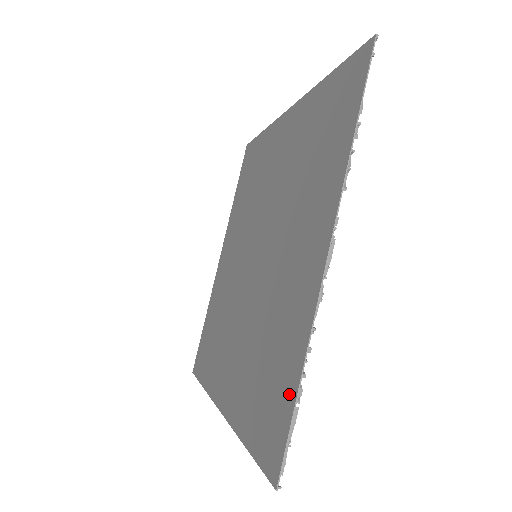
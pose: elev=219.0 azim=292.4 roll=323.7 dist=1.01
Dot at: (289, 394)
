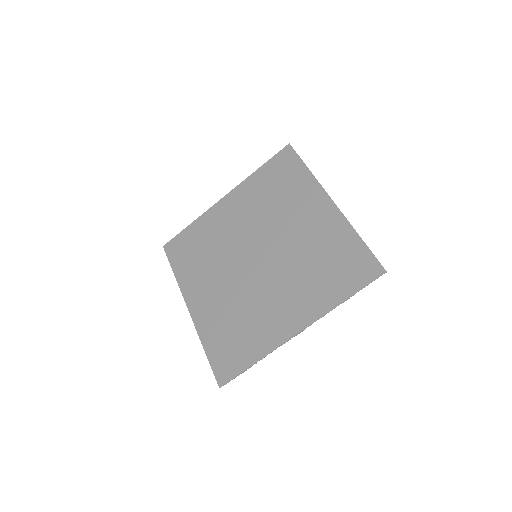
Dot at: (245, 362)
